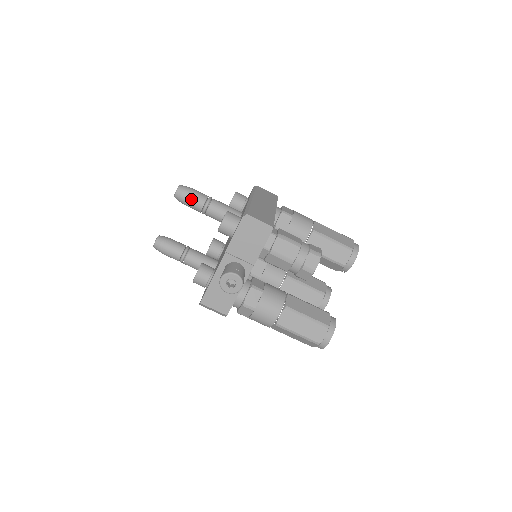
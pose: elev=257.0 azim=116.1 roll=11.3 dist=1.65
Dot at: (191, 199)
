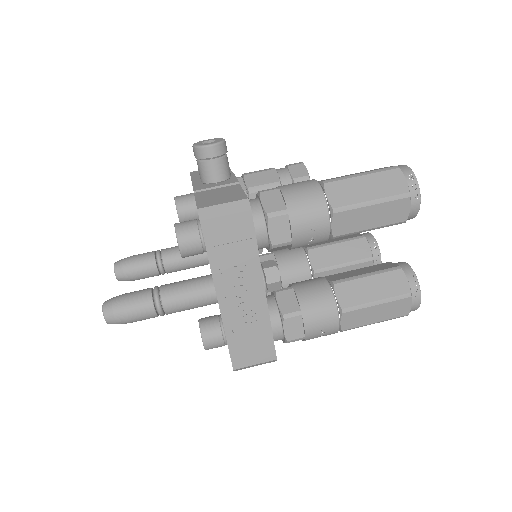
Dot at: (136, 255)
